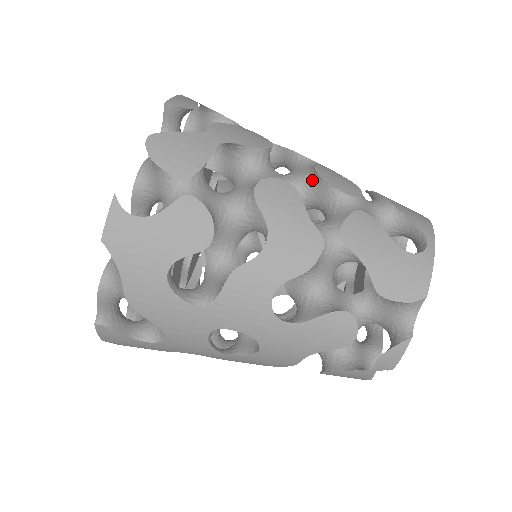
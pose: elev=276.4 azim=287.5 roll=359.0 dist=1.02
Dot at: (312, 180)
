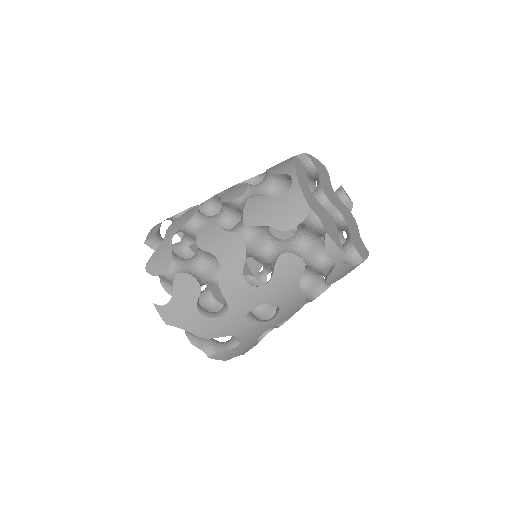
Dot at: (225, 205)
